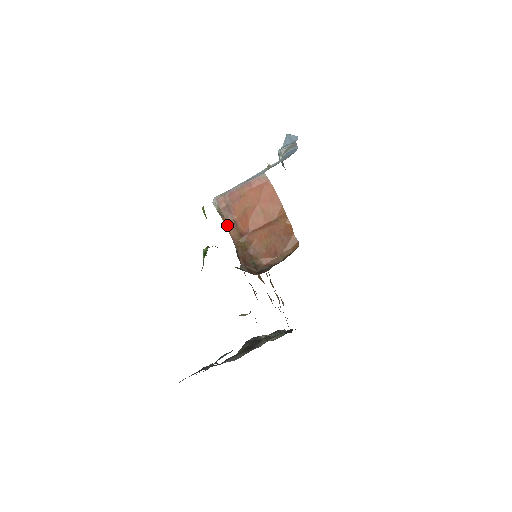
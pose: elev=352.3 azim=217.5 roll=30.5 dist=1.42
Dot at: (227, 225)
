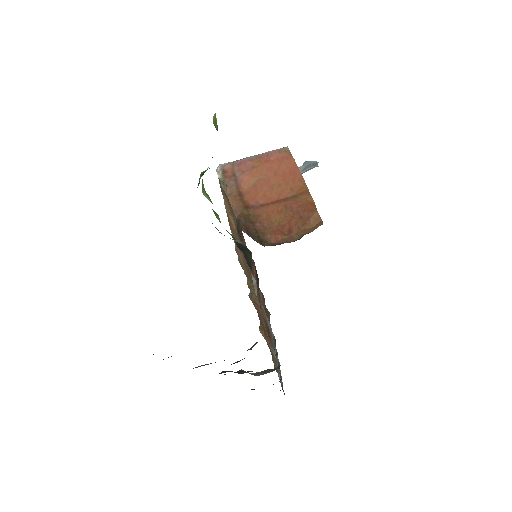
Dot at: (230, 196)
